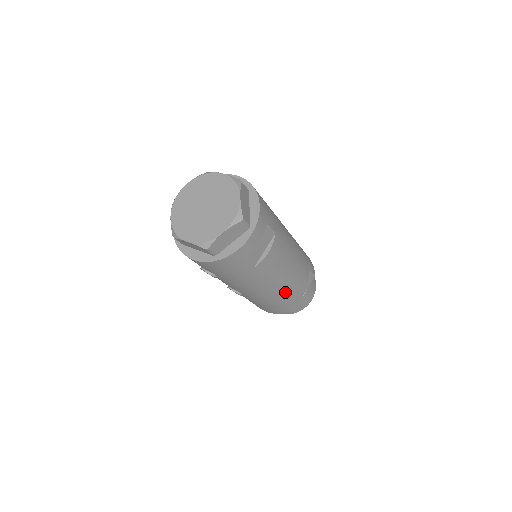
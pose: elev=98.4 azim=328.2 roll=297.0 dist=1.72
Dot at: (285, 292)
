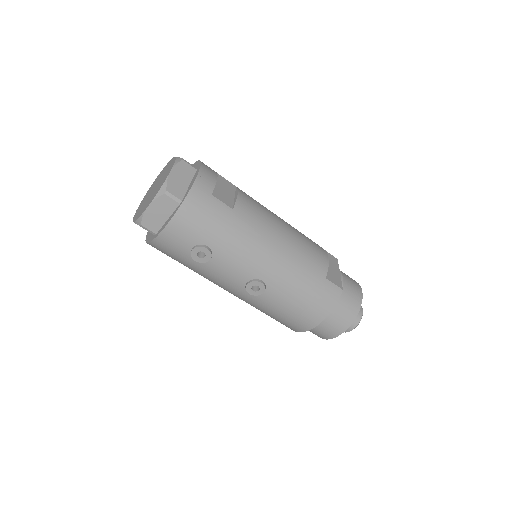
Dot at: (304, 256)
